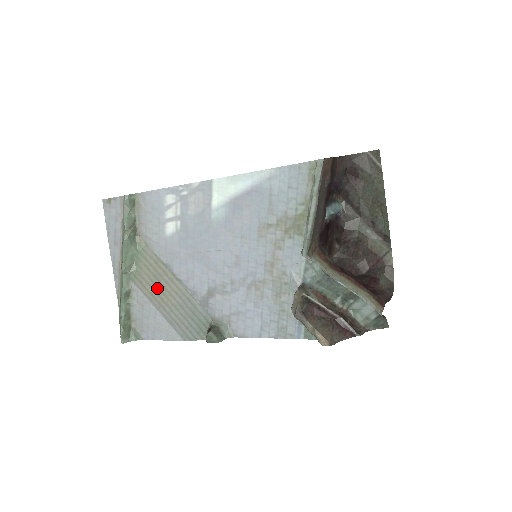
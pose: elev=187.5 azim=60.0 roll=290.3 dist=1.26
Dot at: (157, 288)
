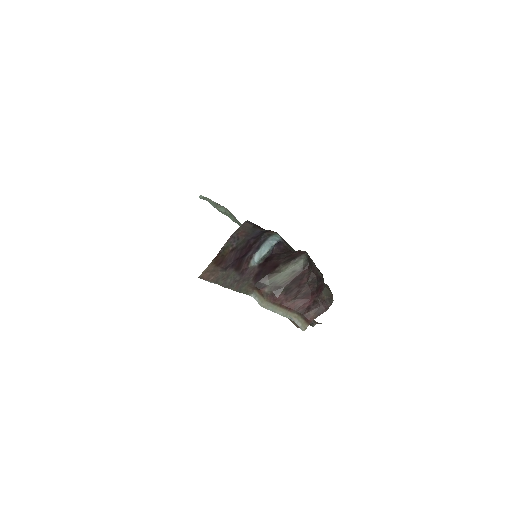
Dot at: occluded
